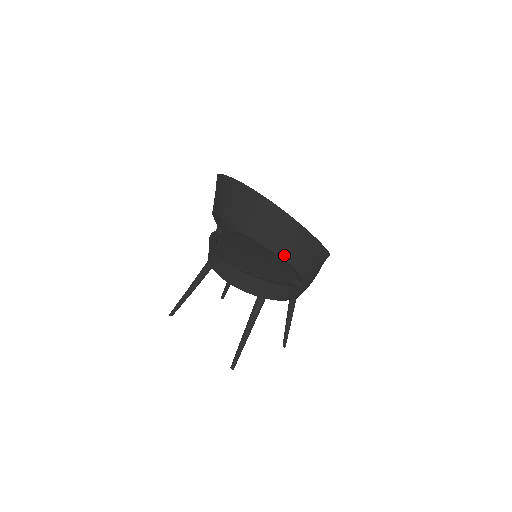
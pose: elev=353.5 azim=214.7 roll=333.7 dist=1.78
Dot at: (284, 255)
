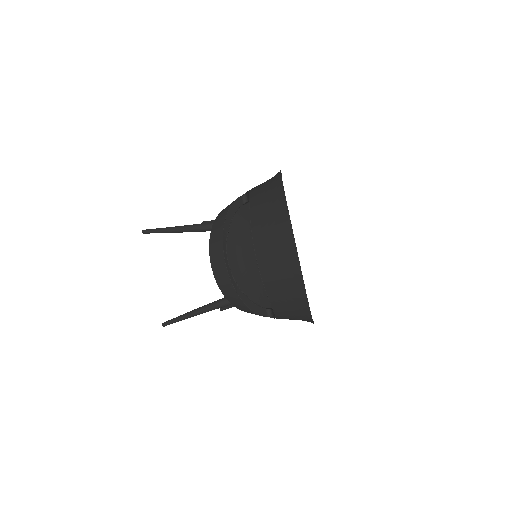
Dot at: (276, 307)
